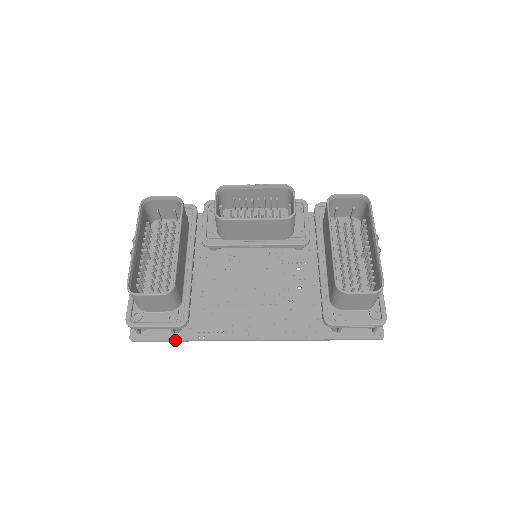
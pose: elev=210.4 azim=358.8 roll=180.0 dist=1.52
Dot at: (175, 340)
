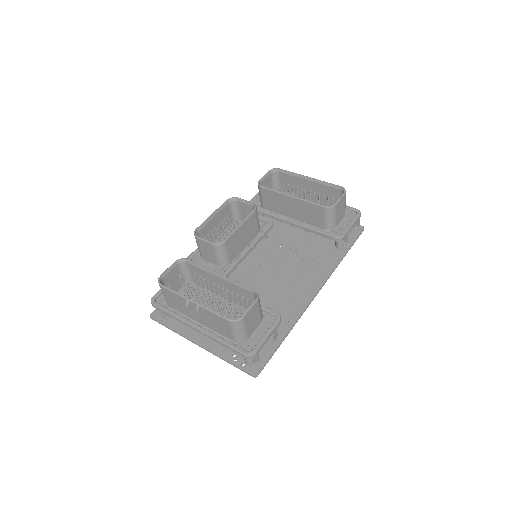
Dot at: (280, 343)
